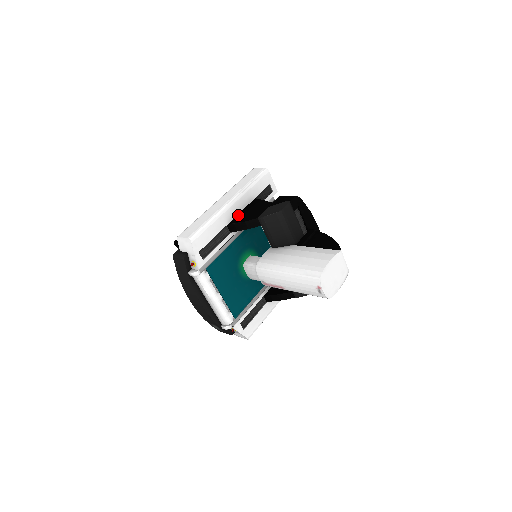
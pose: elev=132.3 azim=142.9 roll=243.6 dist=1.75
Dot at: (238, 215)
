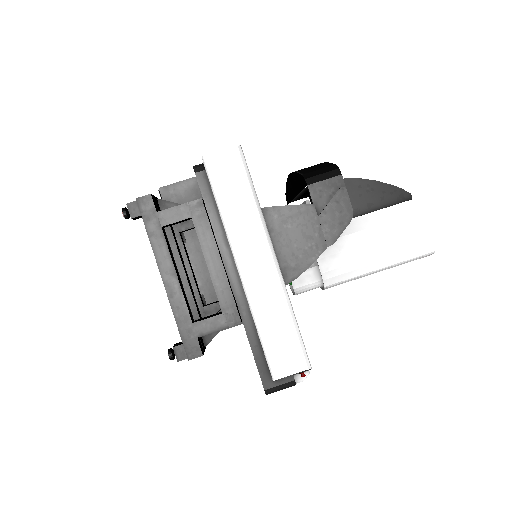
Dot at: (278, 259)
